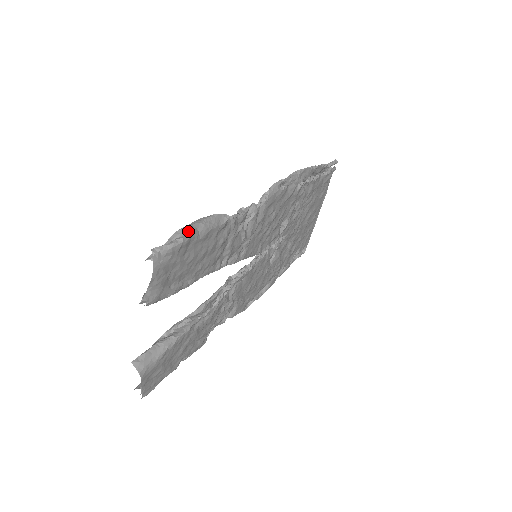
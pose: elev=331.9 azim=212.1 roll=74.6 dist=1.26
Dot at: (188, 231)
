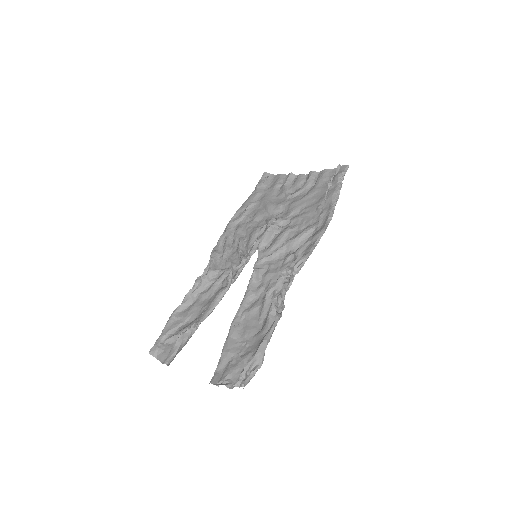
Dot at: (263, 359)
